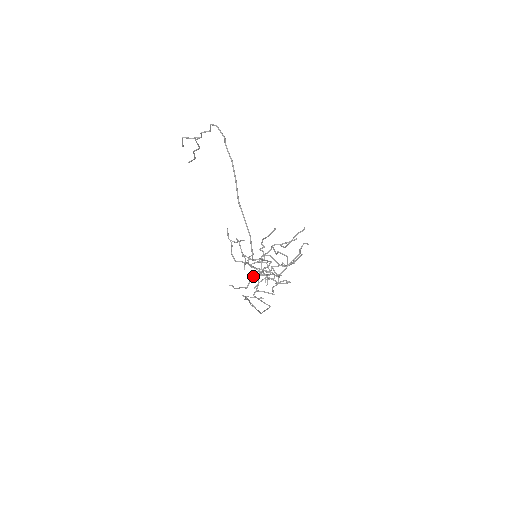
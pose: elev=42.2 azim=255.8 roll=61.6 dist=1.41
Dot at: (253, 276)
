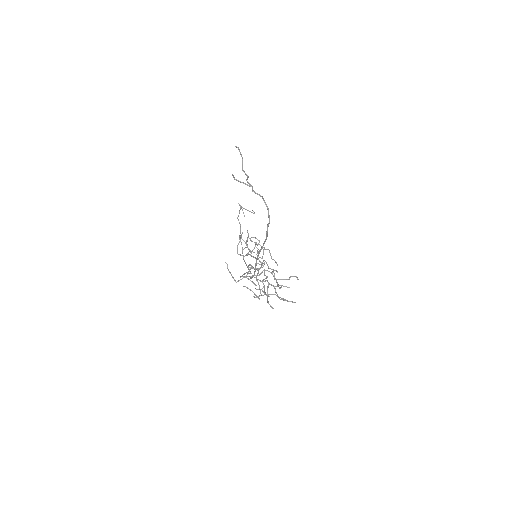
Dot at: occluded
